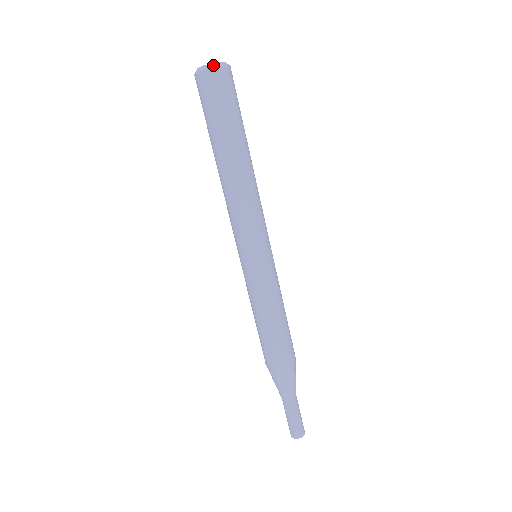
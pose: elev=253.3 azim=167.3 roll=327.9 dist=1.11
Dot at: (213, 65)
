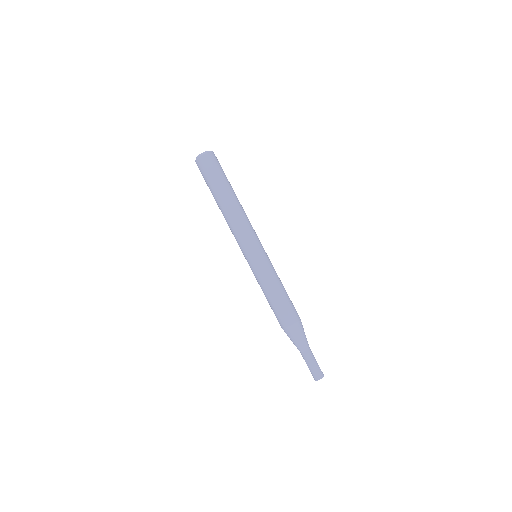
Dot at: (202, 154)
